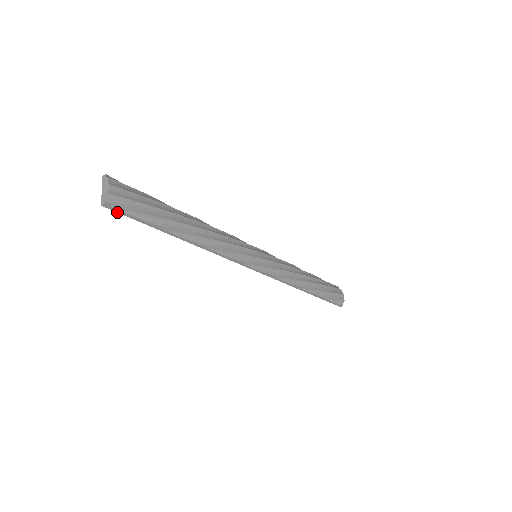
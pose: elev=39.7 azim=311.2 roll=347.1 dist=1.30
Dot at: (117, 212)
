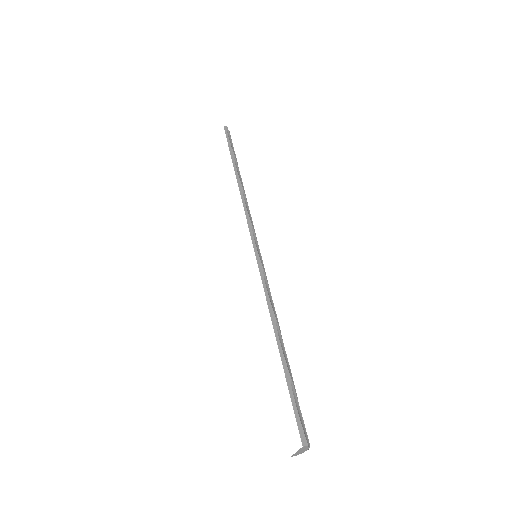
Dot at: occluded
